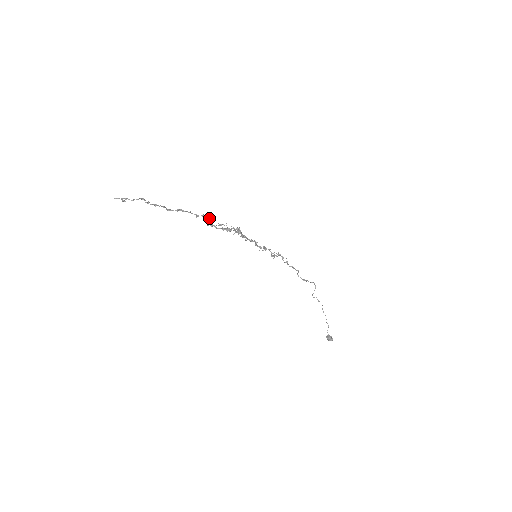
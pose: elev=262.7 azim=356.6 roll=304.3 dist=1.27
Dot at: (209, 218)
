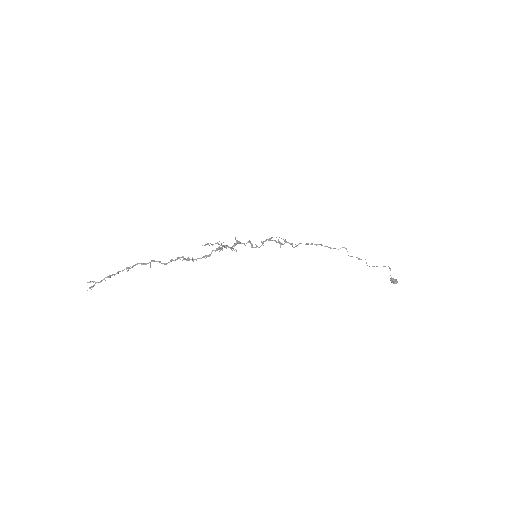
Dot at: (181, 257)
